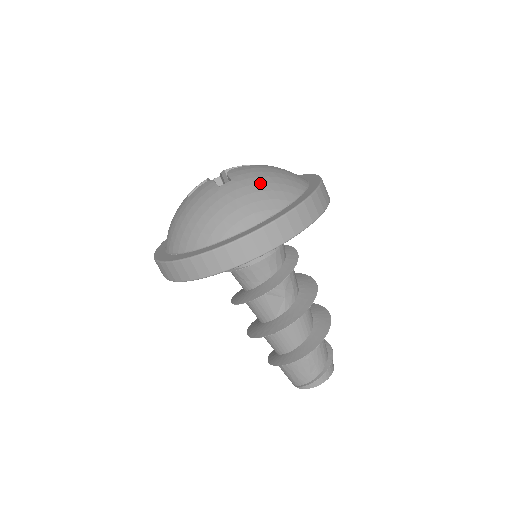
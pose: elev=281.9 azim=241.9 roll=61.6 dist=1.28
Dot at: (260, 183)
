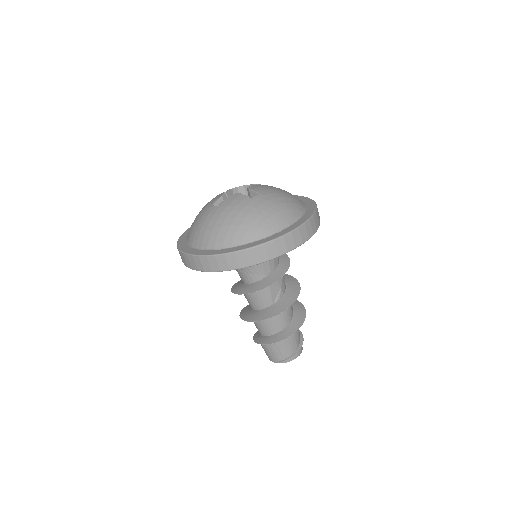
Dot at: (281, 197)
